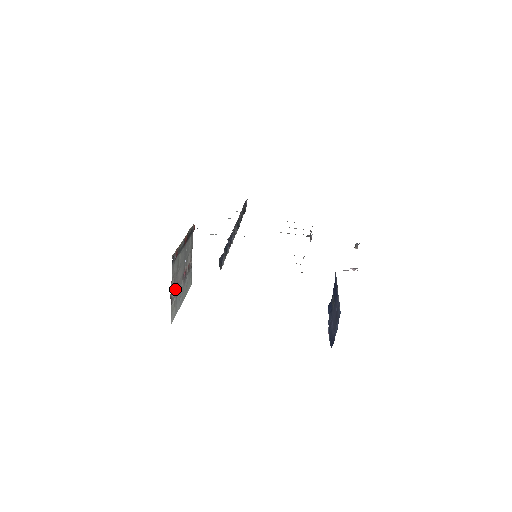
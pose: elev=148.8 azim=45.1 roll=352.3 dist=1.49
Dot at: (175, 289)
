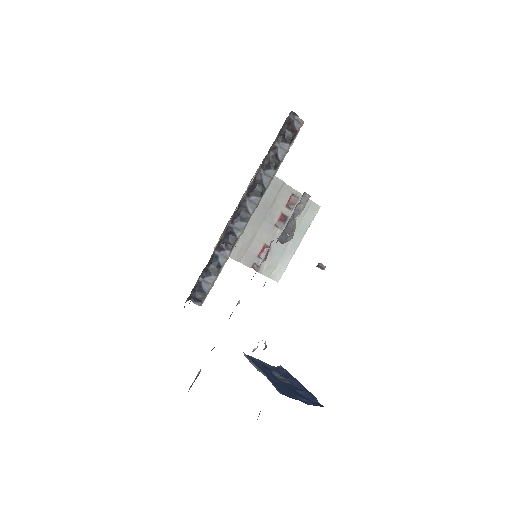
Dot at: (264, 251)
